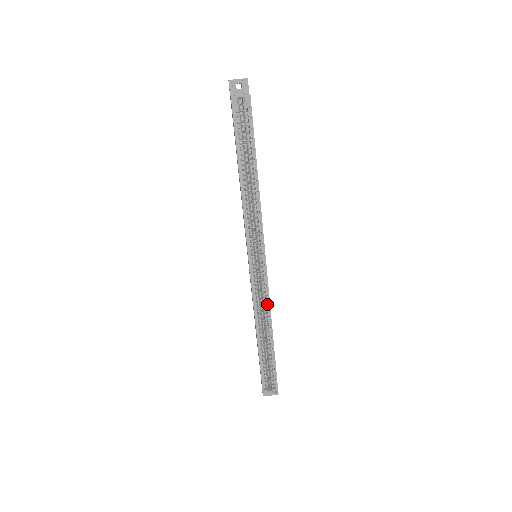
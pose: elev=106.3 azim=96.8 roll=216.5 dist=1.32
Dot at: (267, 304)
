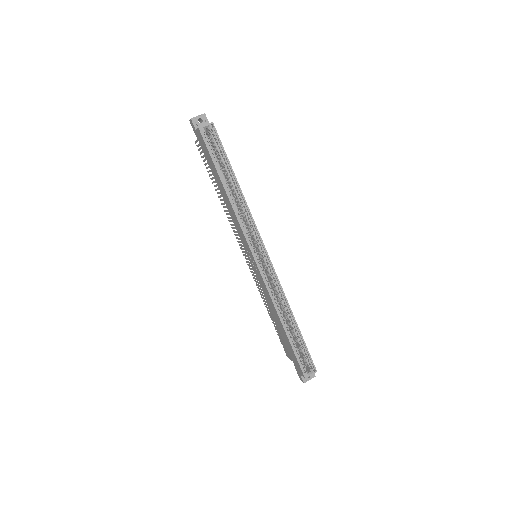
Dot at: (280, 291)
